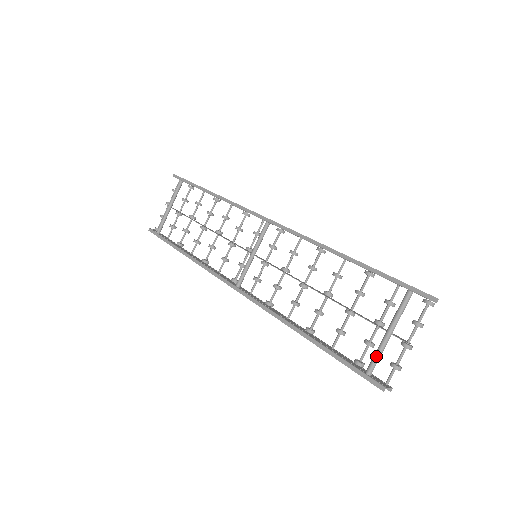
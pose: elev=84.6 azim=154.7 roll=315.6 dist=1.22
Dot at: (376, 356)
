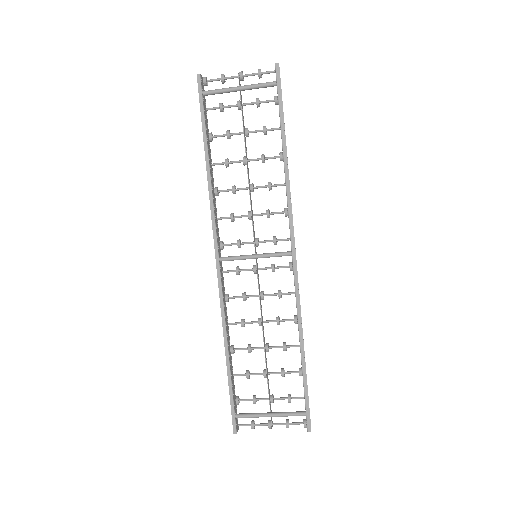
Dot at: (251, 417)
